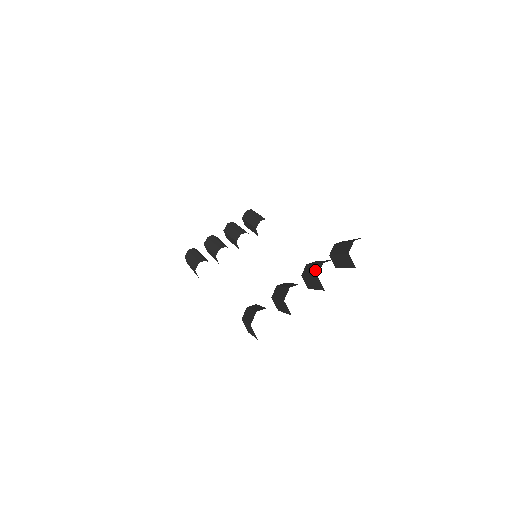
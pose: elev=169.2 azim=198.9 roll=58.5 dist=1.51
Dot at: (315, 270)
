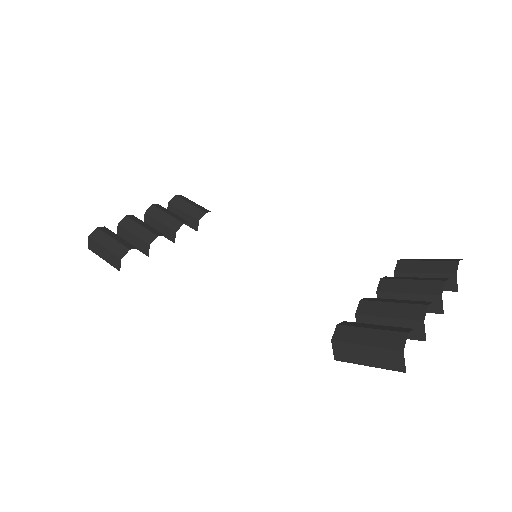
Dot at: (426, 287)
